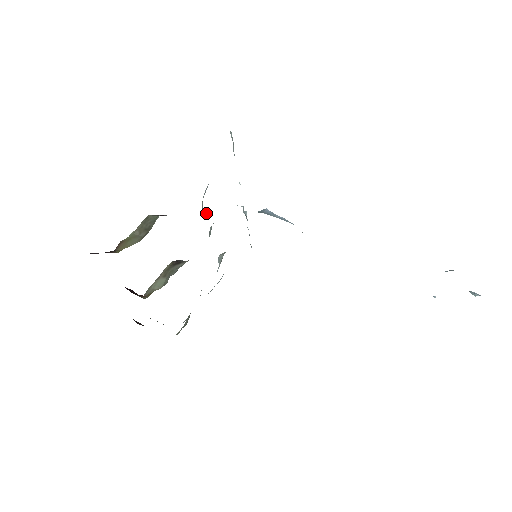
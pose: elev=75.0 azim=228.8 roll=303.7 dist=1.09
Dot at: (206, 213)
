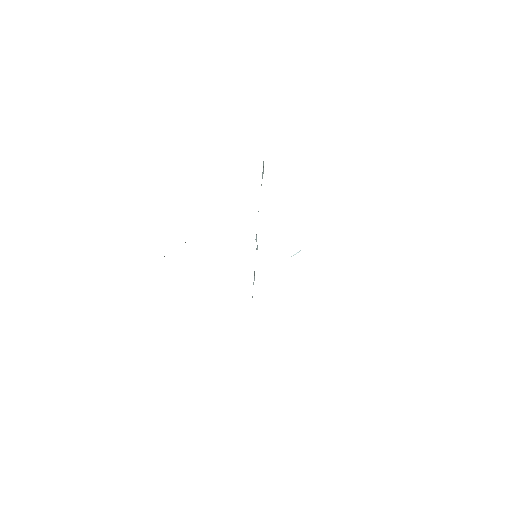
Dot at: occluded
